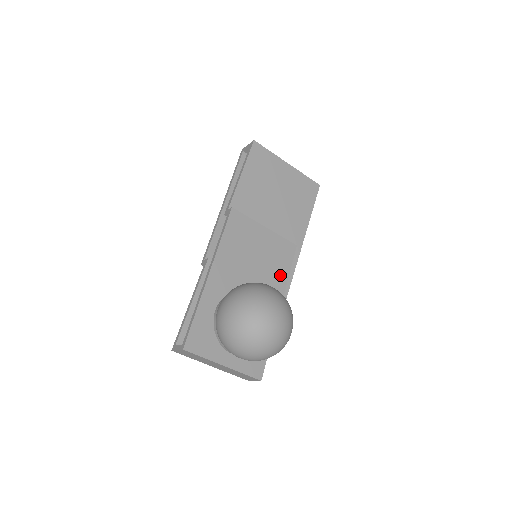
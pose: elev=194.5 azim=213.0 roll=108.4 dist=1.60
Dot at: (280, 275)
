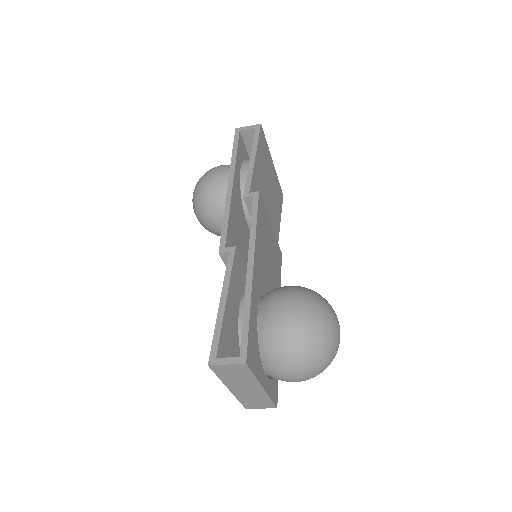
Dot at: (278, 283)
